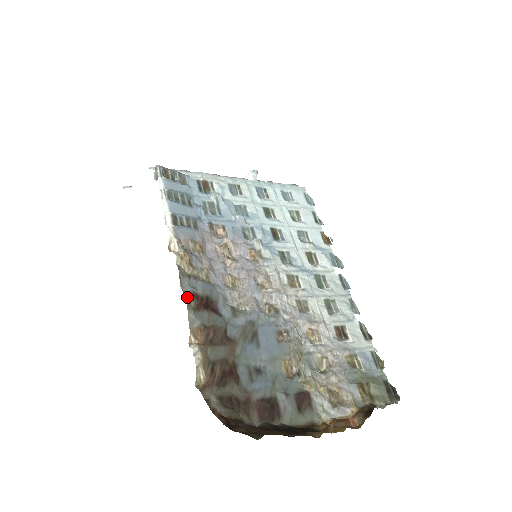
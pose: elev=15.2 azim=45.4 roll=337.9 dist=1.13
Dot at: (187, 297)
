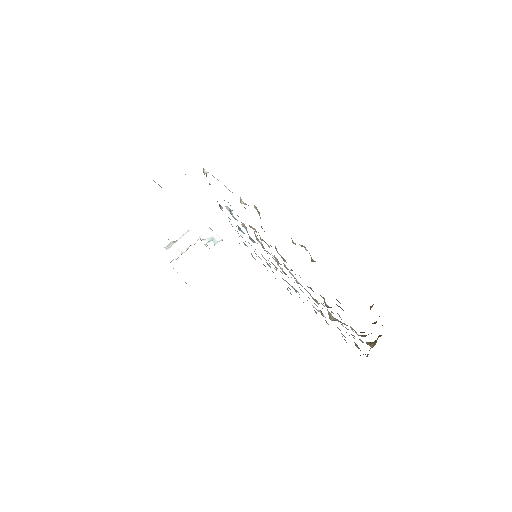
Dot at: occluded
